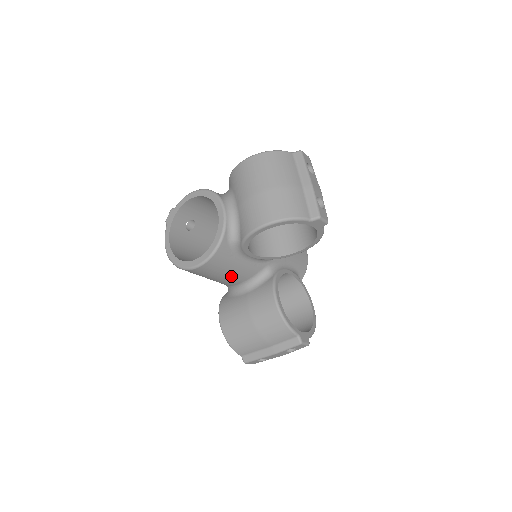
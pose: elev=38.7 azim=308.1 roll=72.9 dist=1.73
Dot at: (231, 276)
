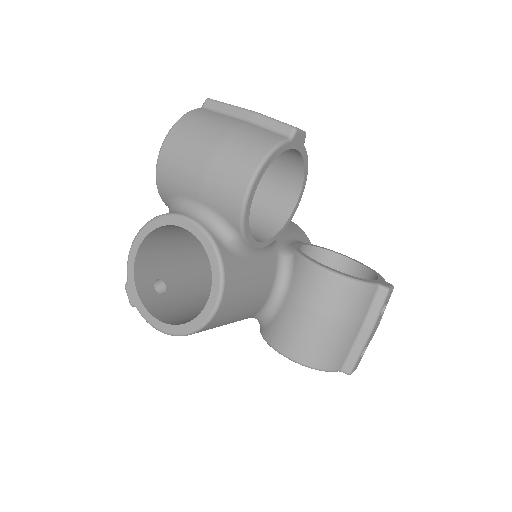
Dot at: (256, 291)
